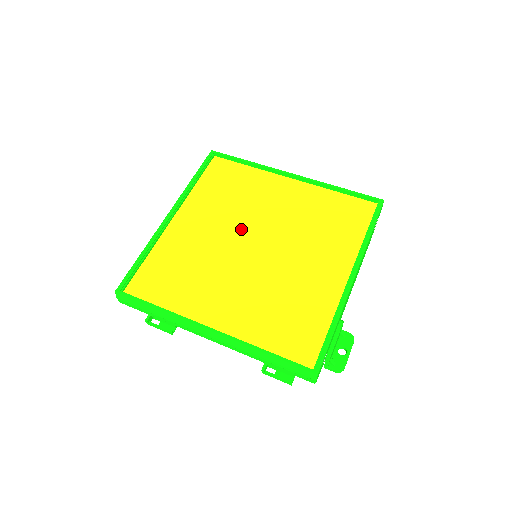
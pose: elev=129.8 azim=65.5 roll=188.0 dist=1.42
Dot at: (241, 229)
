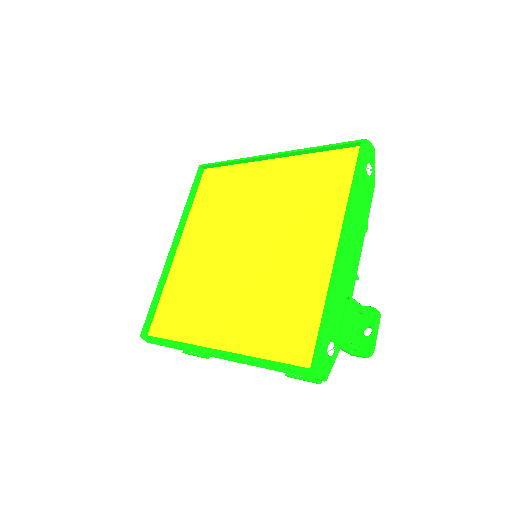
Dot at: (233, 235)
